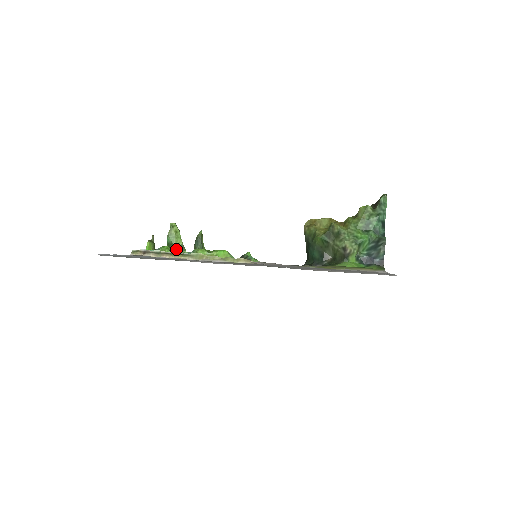
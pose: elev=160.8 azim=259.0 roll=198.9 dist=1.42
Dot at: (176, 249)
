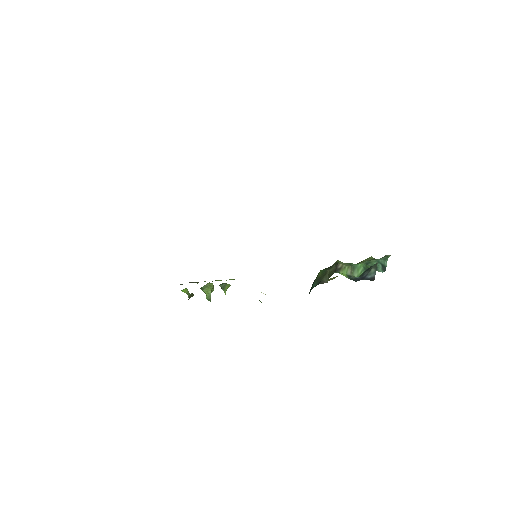
Dot at: occluded
